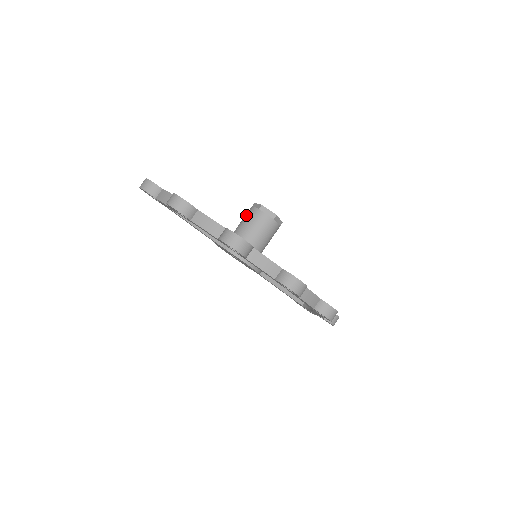
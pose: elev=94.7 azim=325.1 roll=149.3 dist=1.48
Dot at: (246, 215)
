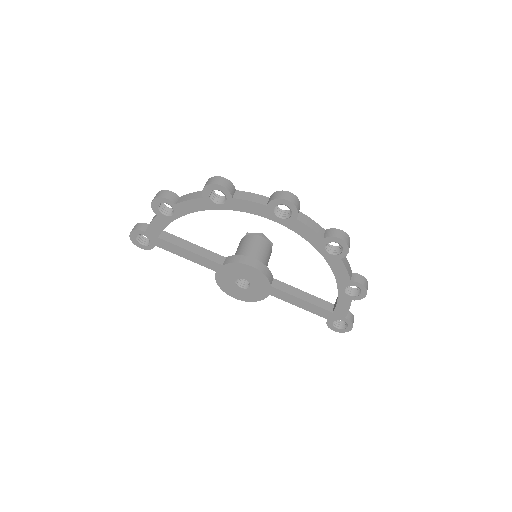
Dot at: (237, 248)
